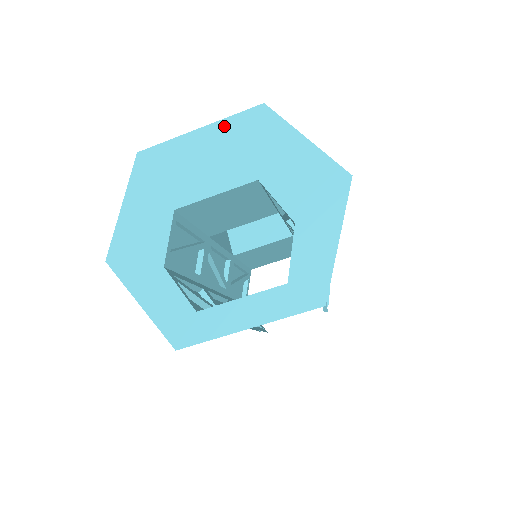
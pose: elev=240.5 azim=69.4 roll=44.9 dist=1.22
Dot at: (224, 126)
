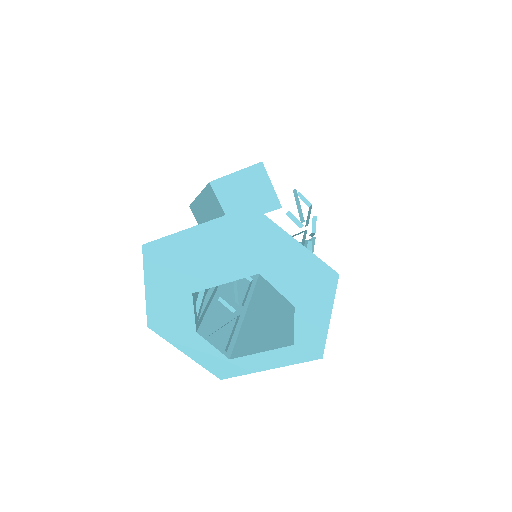
Dot at: (218, 226)
